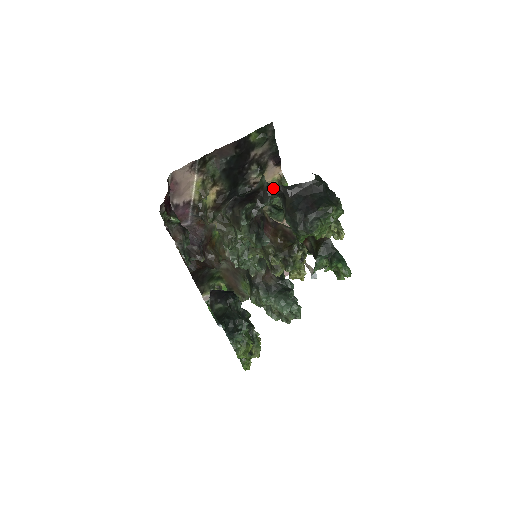
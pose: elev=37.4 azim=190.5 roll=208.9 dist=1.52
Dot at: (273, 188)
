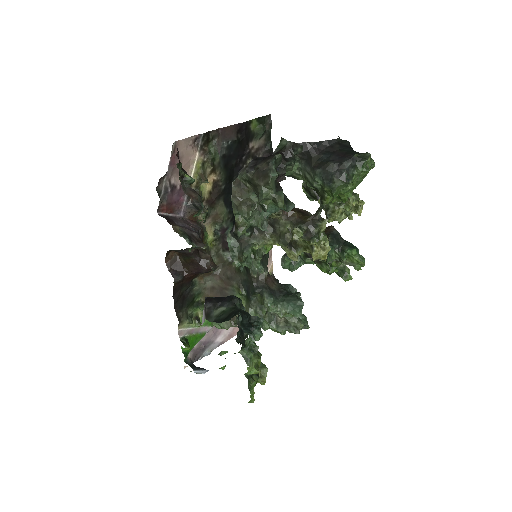
Dot at: (298, 145)
